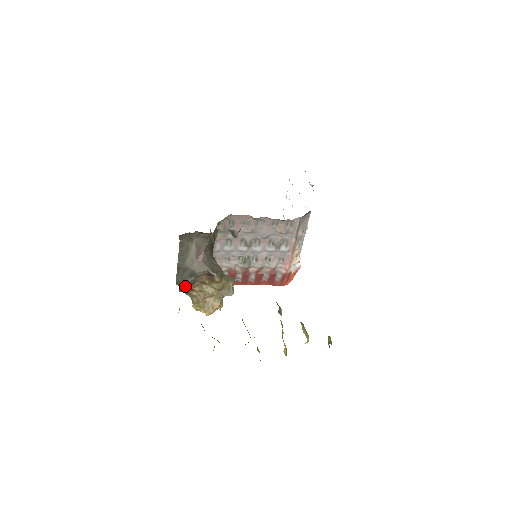
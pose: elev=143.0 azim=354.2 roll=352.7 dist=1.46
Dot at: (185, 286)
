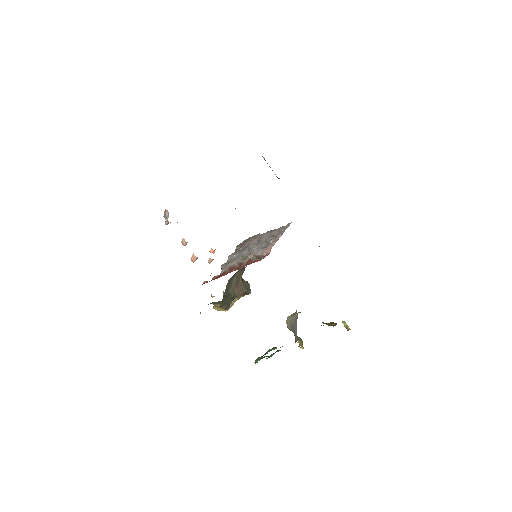
Dot at: (227, 307)
